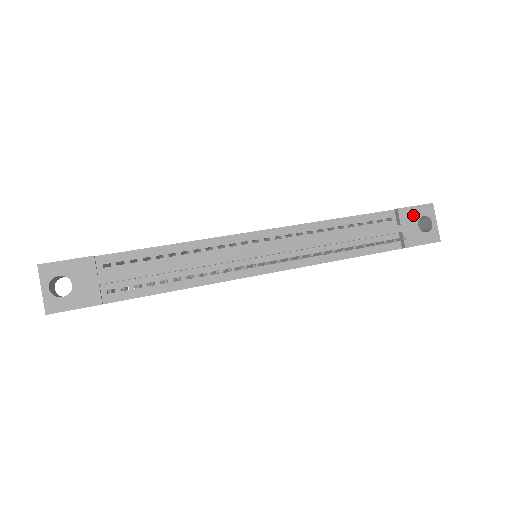
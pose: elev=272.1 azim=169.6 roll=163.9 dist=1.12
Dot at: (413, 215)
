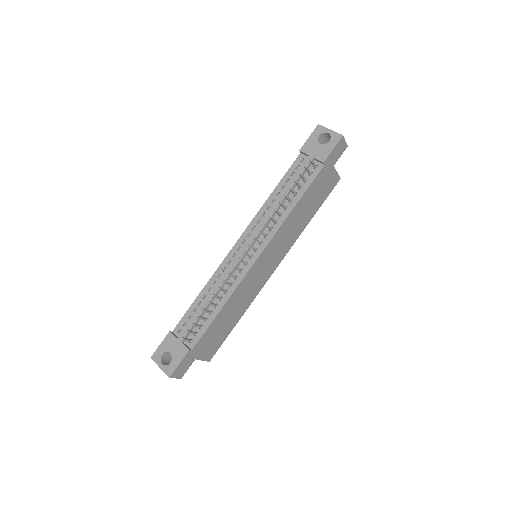
Dot at: (312, 143)
